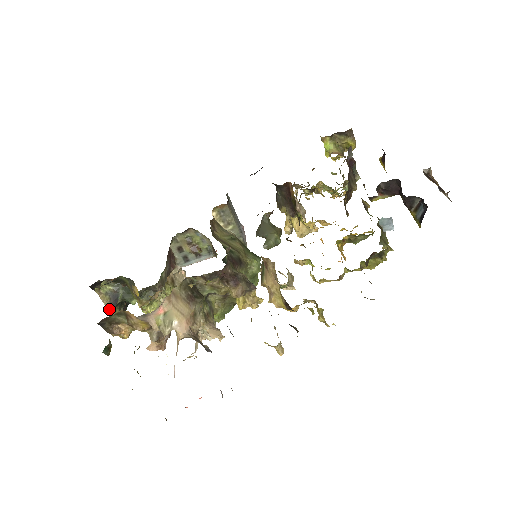
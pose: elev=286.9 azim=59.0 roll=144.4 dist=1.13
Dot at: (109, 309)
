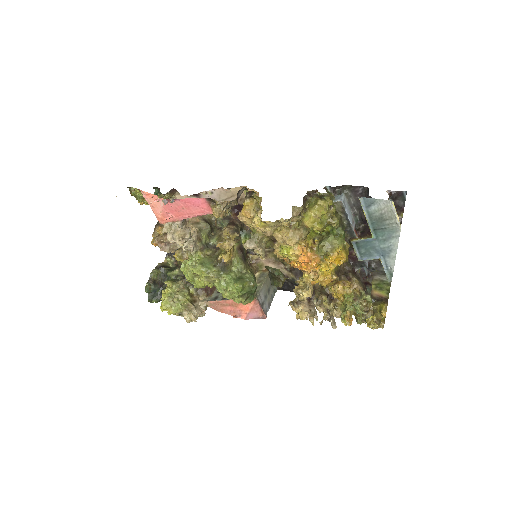
Dot at: (157, 267)
